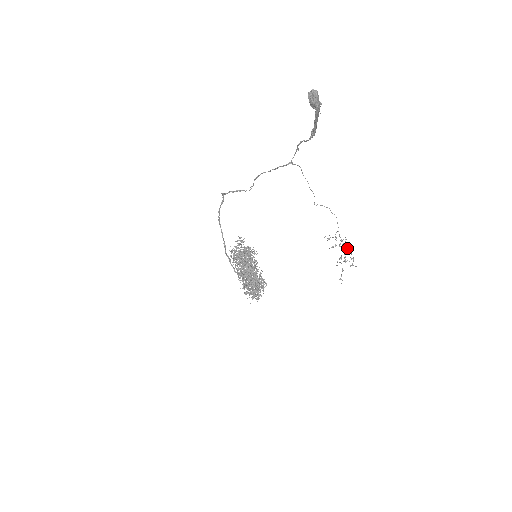
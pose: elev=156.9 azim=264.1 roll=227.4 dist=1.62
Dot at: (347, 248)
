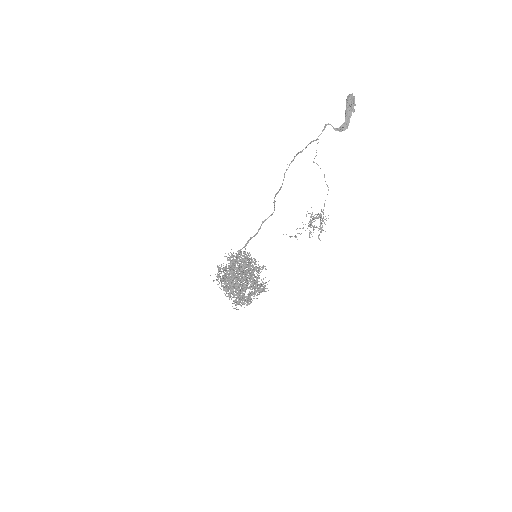
Dot at: occluded
